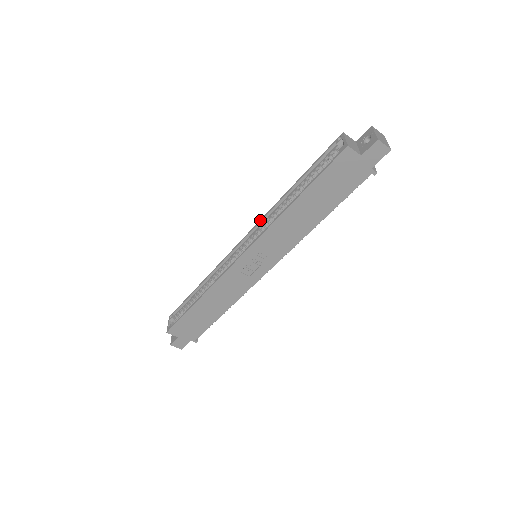
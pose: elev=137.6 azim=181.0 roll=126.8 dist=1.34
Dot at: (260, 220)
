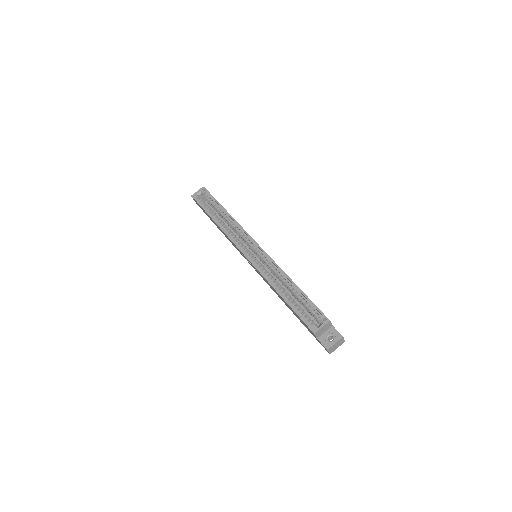
Dot at: (271, 259)
